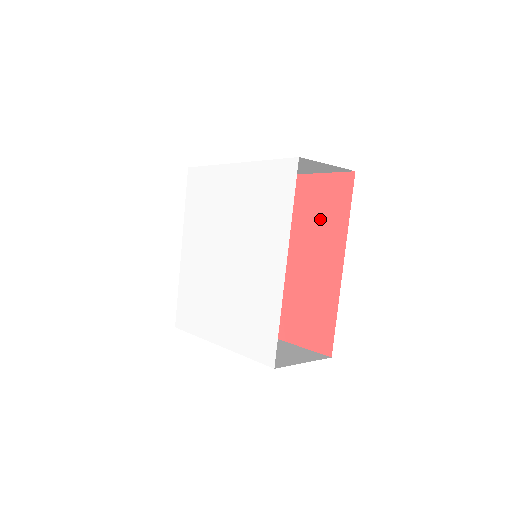
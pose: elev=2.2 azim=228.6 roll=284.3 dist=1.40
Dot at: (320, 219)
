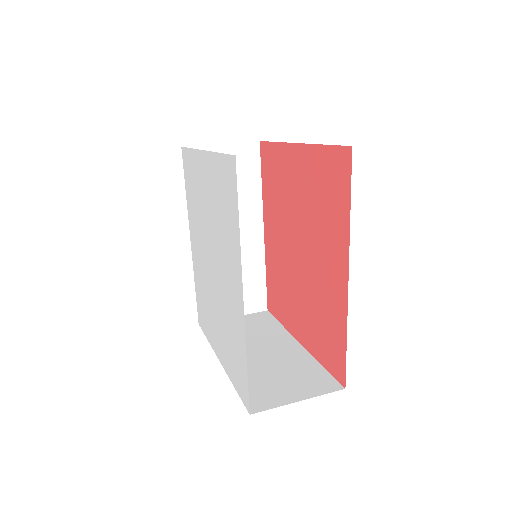
Dot at: (324, 209)
